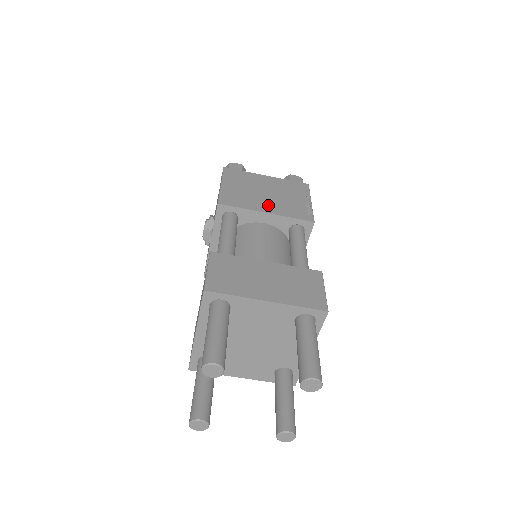
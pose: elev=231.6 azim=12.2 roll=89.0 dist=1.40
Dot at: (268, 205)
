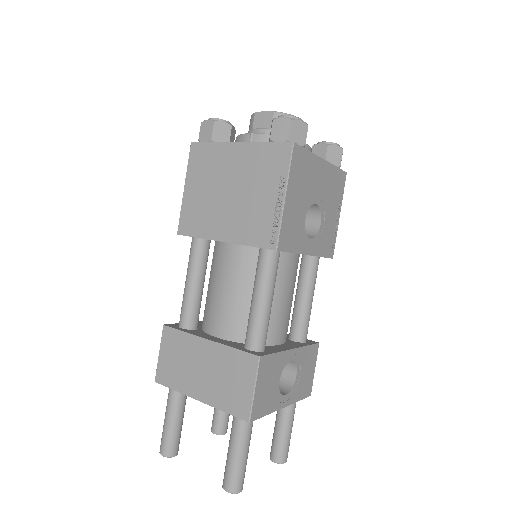
Dot at: (226, 223)
